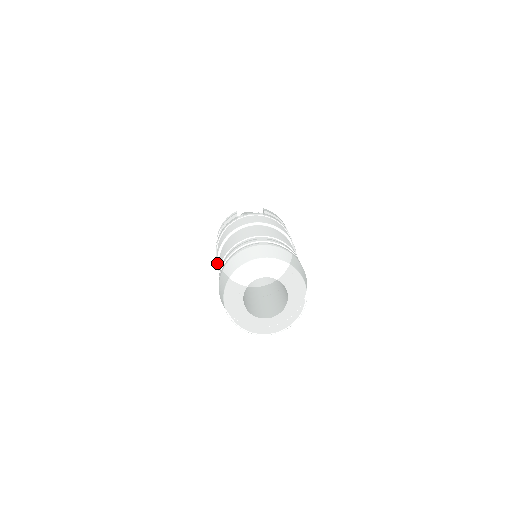
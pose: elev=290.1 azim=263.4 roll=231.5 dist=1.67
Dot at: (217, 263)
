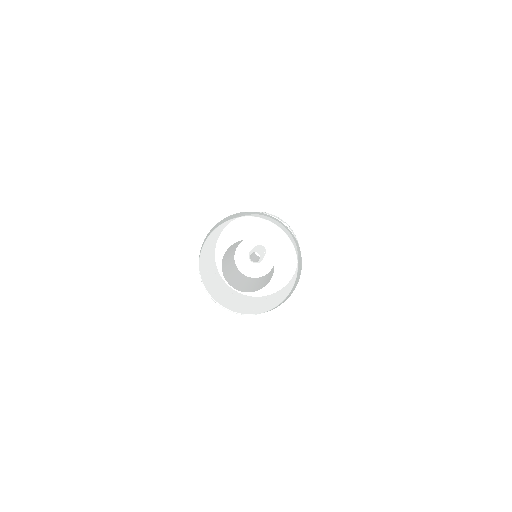
Dot at: occluded
